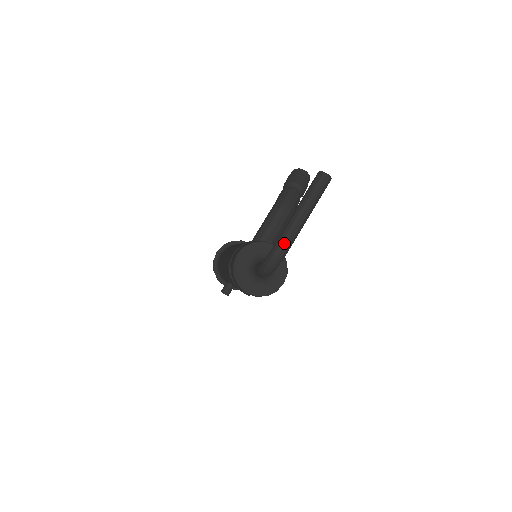
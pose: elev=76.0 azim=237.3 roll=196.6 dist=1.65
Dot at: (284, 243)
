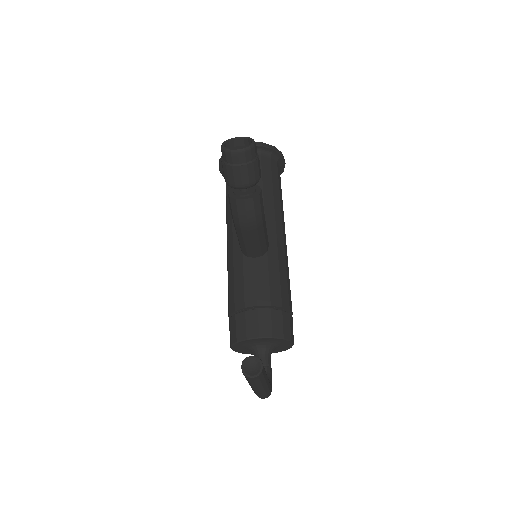
Dot at: (261, 397)
